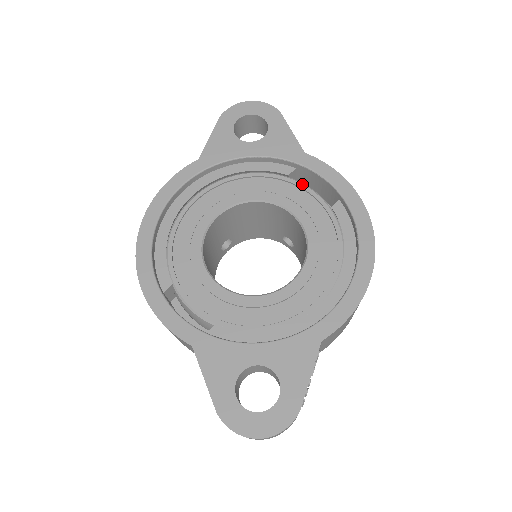
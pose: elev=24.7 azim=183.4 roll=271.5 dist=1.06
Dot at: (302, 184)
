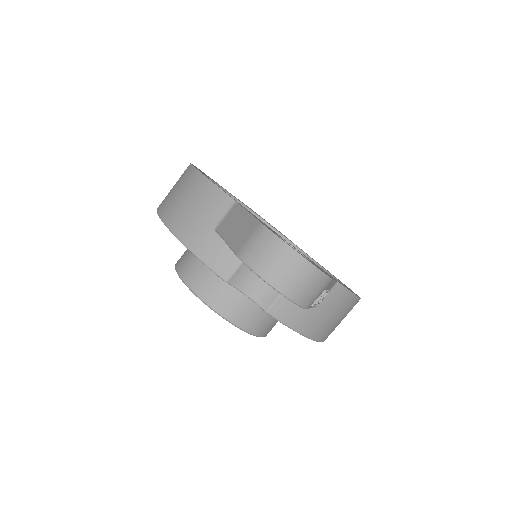
Dot at: occluded
